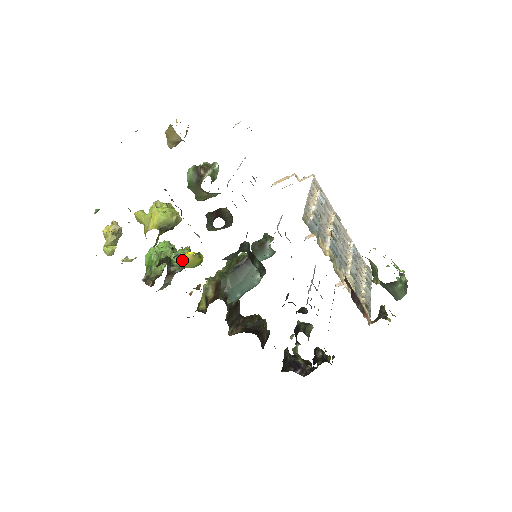
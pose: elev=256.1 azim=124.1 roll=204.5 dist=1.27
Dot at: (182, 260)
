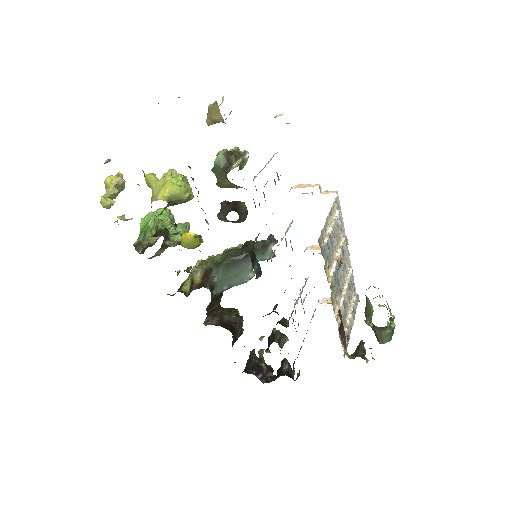
Dot at: (181, 238)
